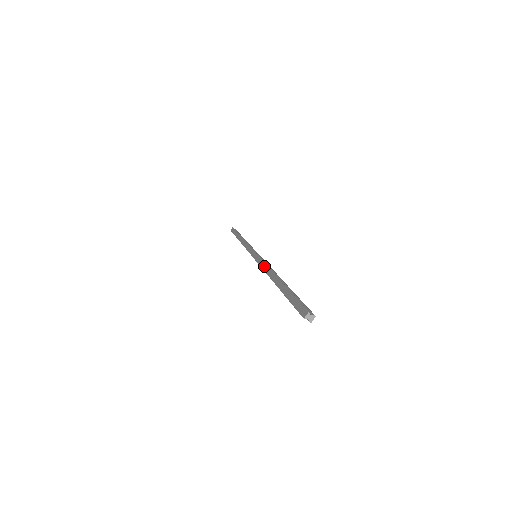
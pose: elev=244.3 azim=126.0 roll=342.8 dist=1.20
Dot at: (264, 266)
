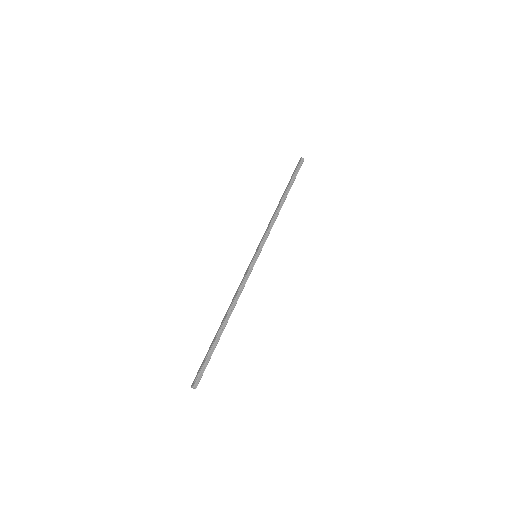
Dot at: (238, 289)
